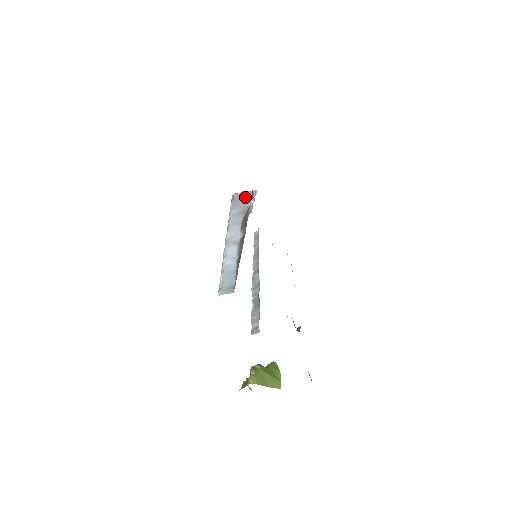
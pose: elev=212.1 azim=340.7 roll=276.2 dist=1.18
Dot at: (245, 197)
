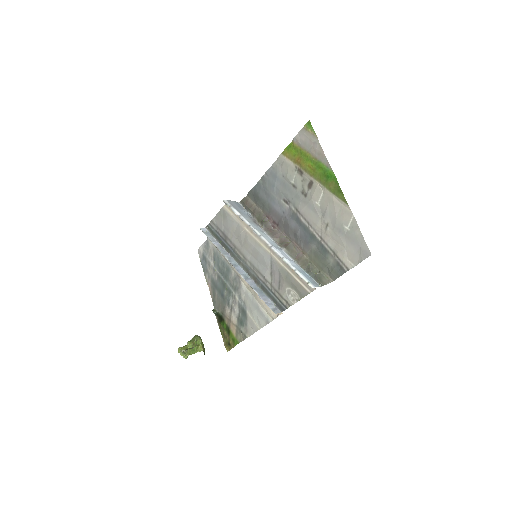
Dot at: (239, 207)
